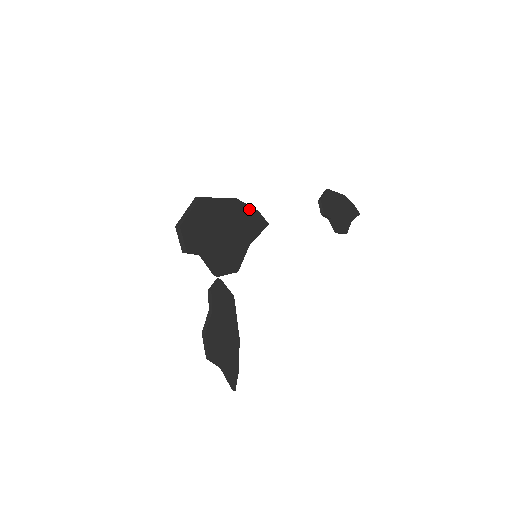
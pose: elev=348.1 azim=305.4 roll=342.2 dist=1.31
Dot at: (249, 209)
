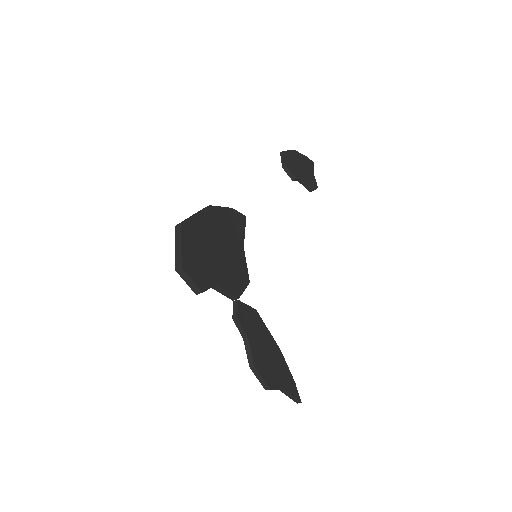
Dot at: (224, 210)
